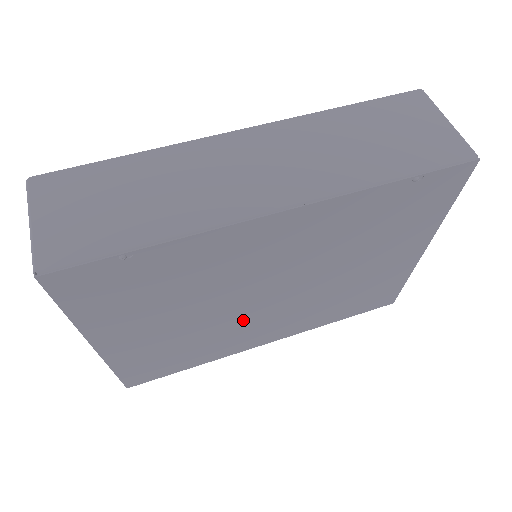
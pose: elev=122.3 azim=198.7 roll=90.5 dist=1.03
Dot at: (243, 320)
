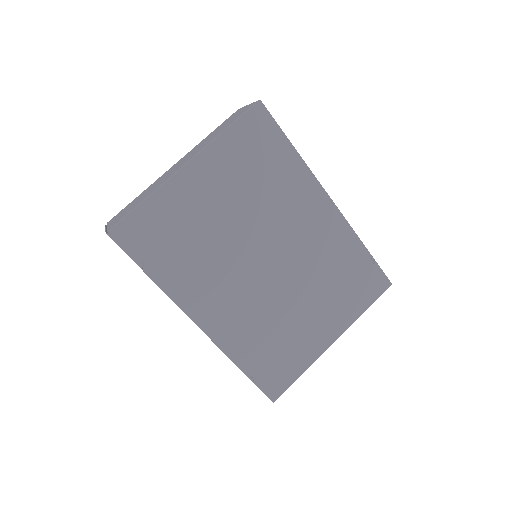
Dot at: (233, 266)
